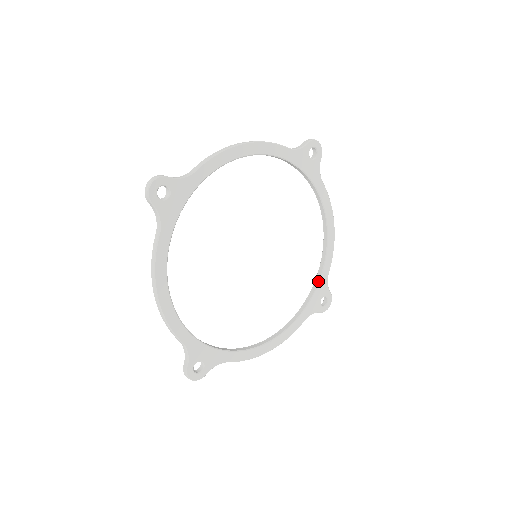
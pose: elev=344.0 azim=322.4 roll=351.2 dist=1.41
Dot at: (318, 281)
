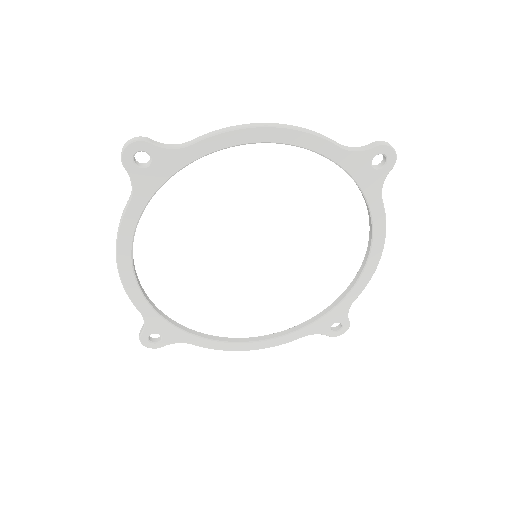
Dot at: (335, 305)
